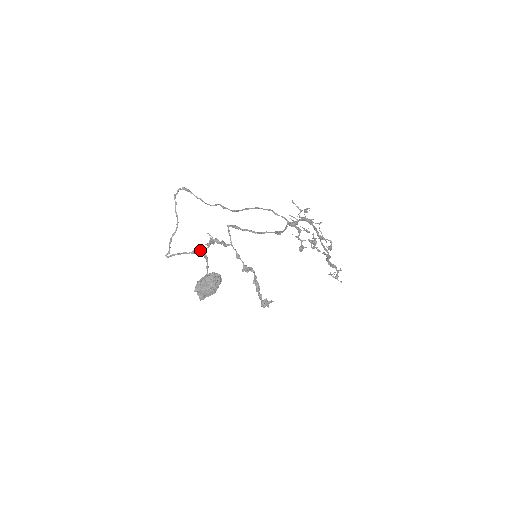
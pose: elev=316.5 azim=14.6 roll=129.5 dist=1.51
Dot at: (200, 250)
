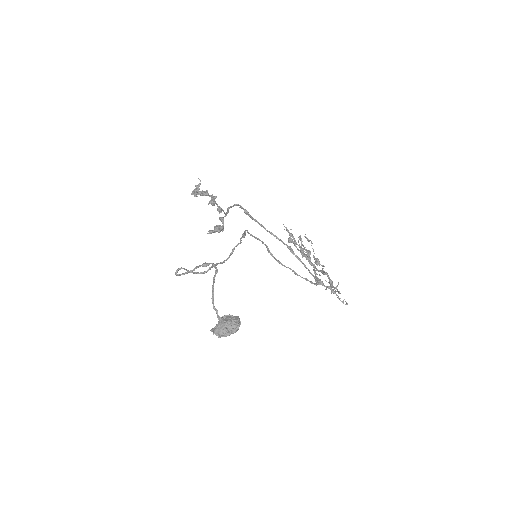
Dot at: (213, 264)
